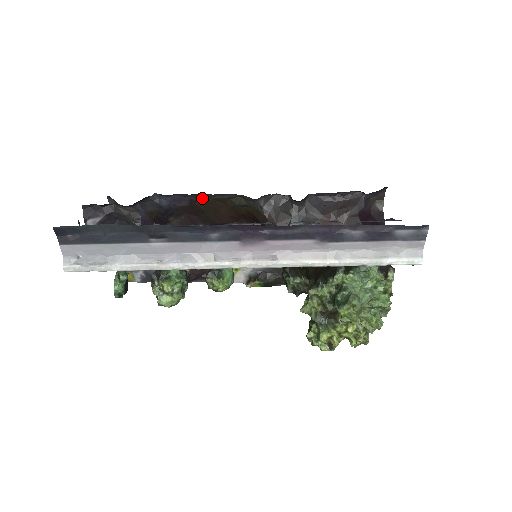
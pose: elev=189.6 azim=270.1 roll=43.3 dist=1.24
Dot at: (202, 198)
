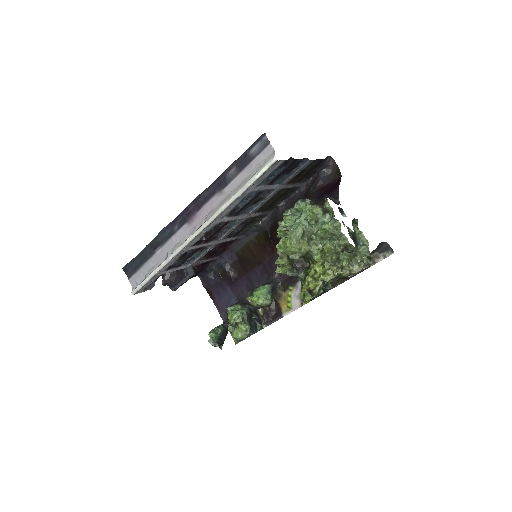
Dot at: (241, 247)
